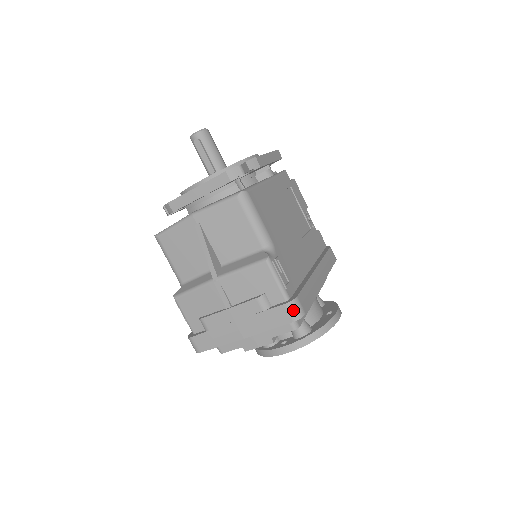
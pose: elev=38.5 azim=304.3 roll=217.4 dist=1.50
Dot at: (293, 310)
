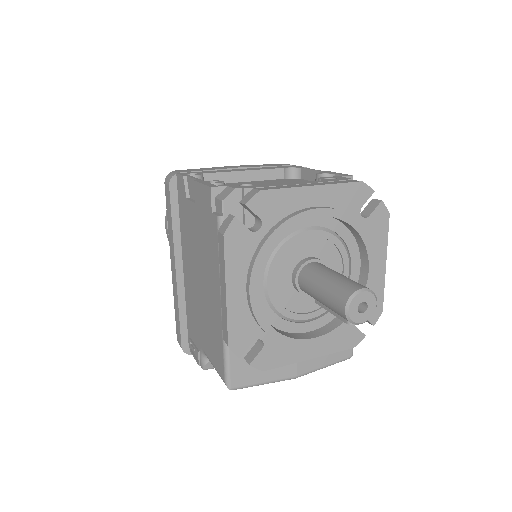
Dot at: occluded
